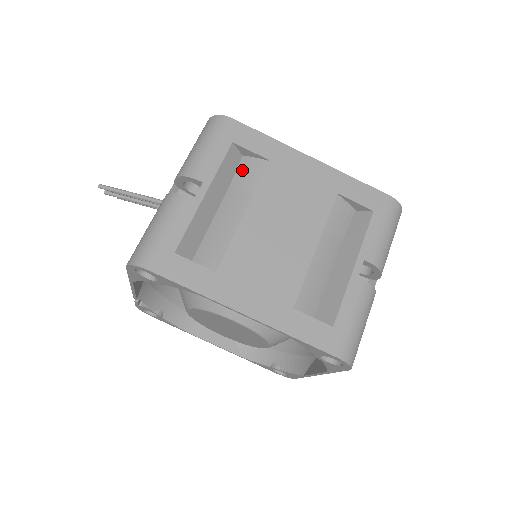
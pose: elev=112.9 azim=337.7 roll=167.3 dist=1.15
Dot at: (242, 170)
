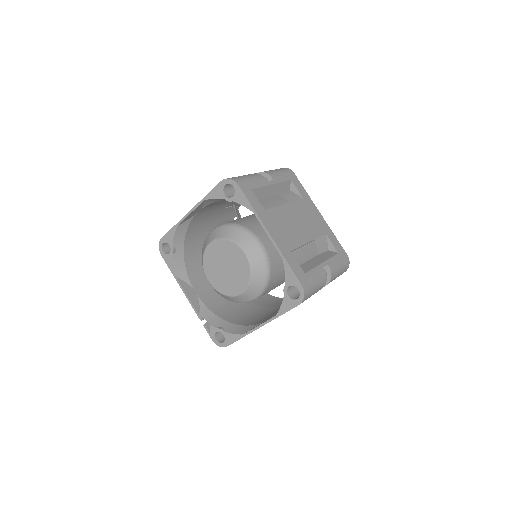
Dot at: occluded
